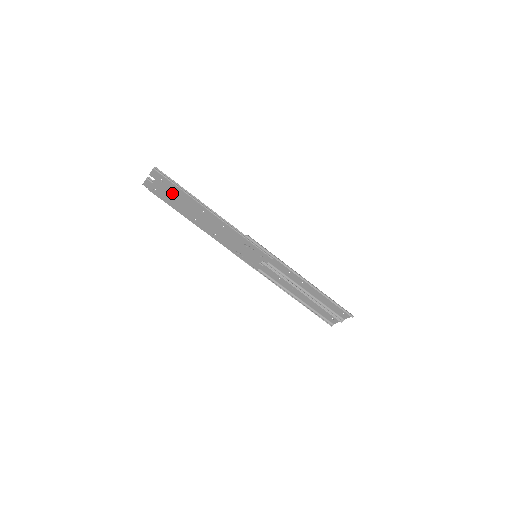
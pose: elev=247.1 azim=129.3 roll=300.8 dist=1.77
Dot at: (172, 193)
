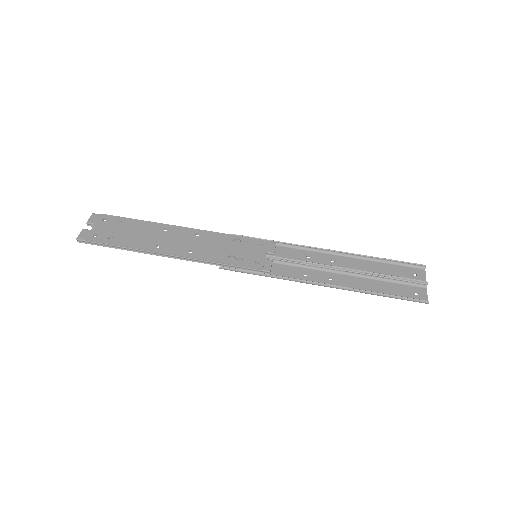
Dot at: (120, 228)
